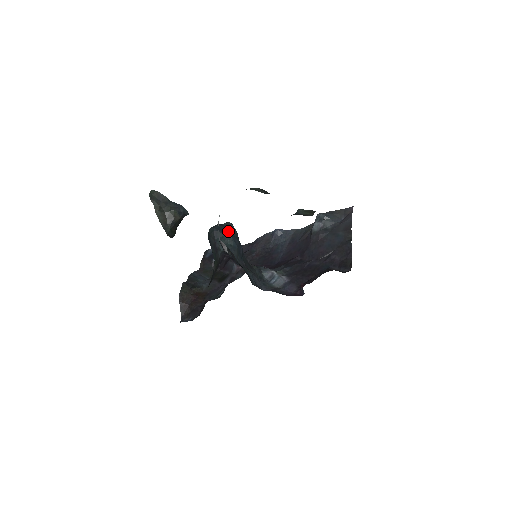
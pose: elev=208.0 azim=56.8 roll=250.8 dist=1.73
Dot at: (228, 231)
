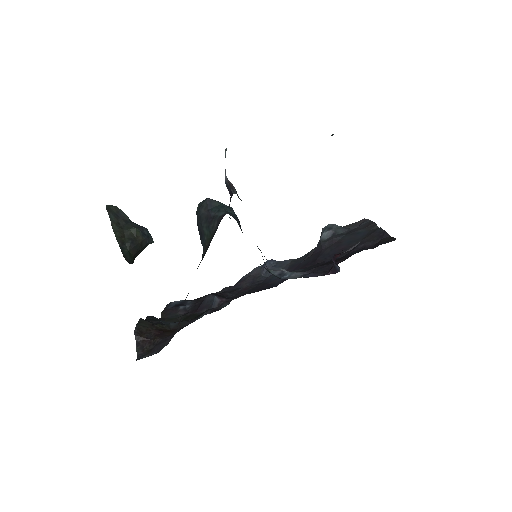
Dot at: occluded
